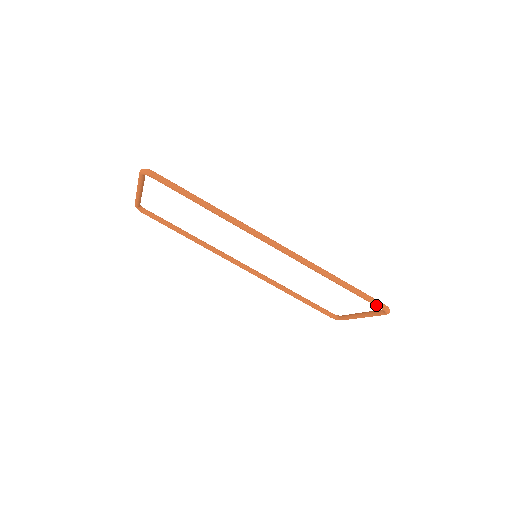
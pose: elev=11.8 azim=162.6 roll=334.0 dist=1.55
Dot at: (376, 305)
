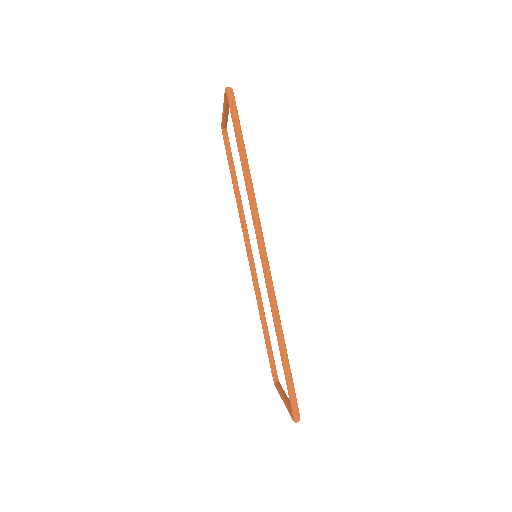
Dot at: (291, 402)
